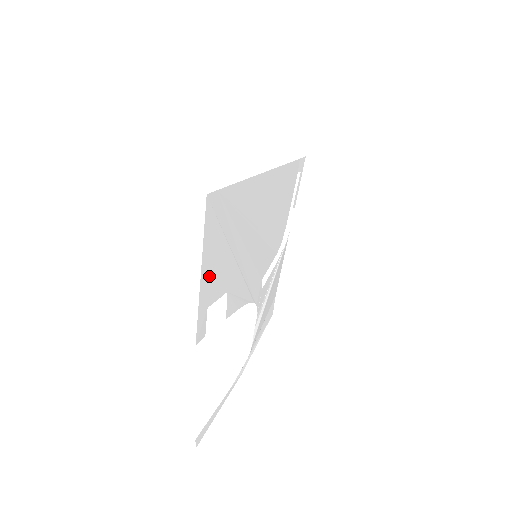
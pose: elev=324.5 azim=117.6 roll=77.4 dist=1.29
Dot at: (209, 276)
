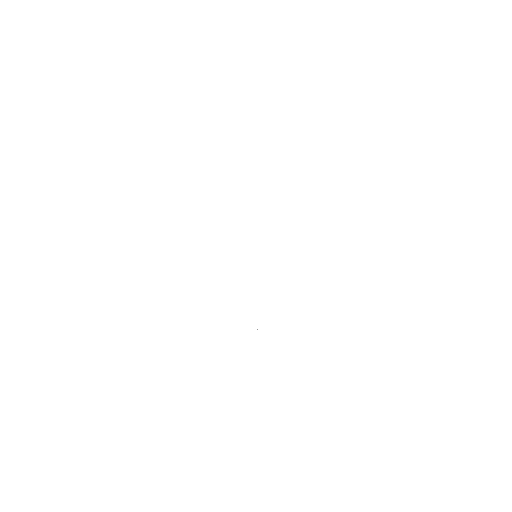
Dot at: occluded
